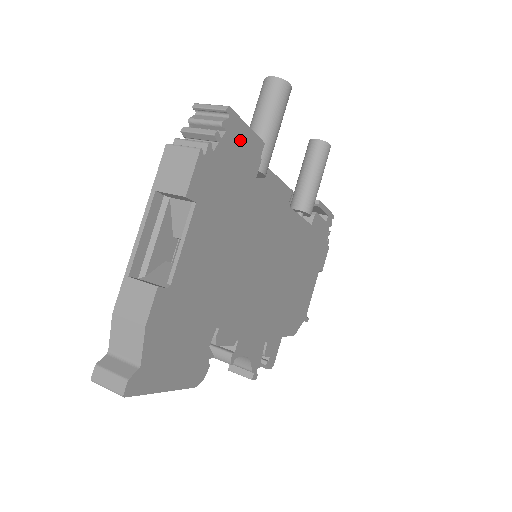
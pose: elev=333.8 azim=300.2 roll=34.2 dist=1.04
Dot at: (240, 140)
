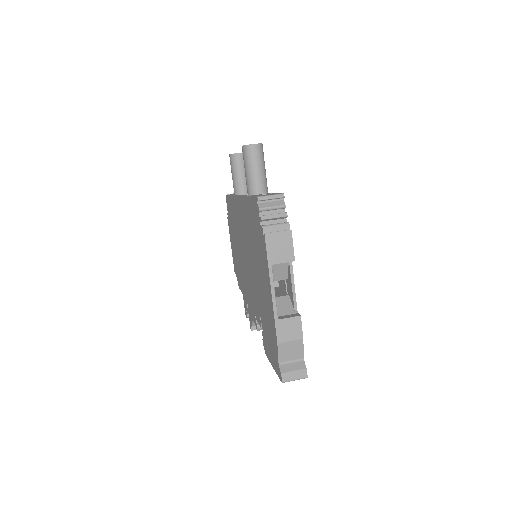
Dot at: occluded
